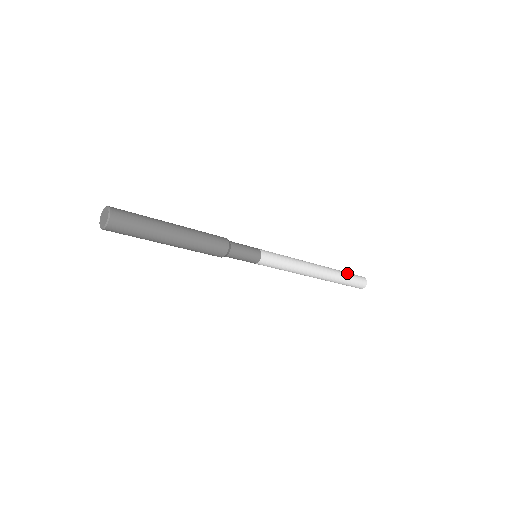
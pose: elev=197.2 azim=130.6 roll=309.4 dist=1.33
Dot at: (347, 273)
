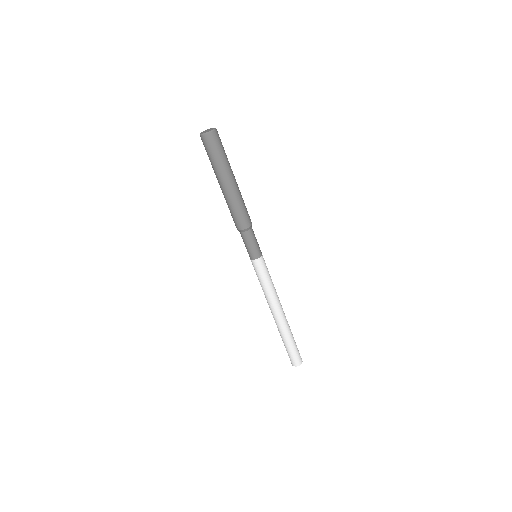
Dot at: occluded
